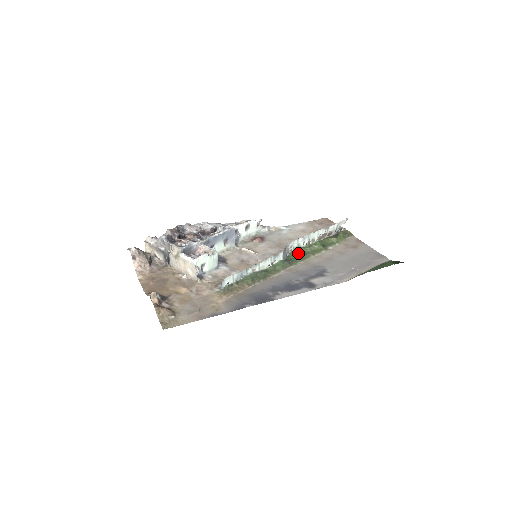
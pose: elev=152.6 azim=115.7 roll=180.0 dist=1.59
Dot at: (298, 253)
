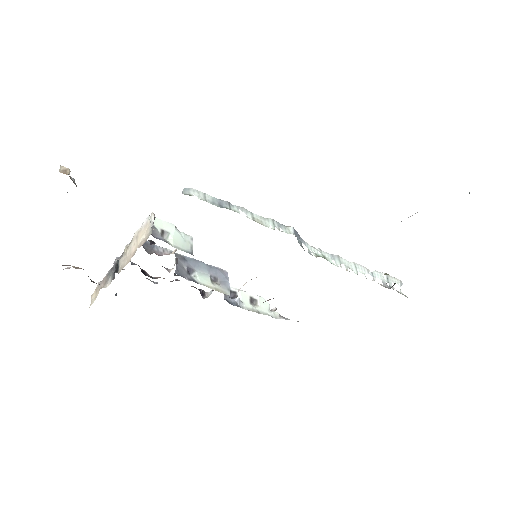
Dot at: occluded
